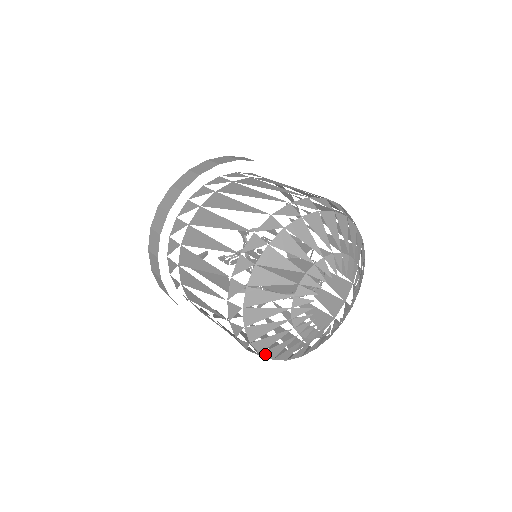
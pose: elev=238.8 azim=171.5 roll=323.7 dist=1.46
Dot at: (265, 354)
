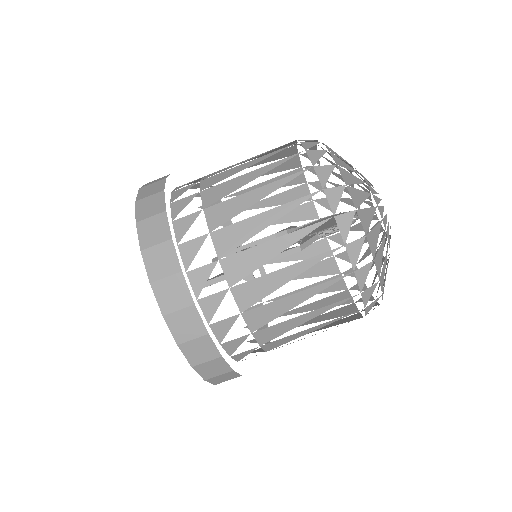
Dot at: (380, 282)
